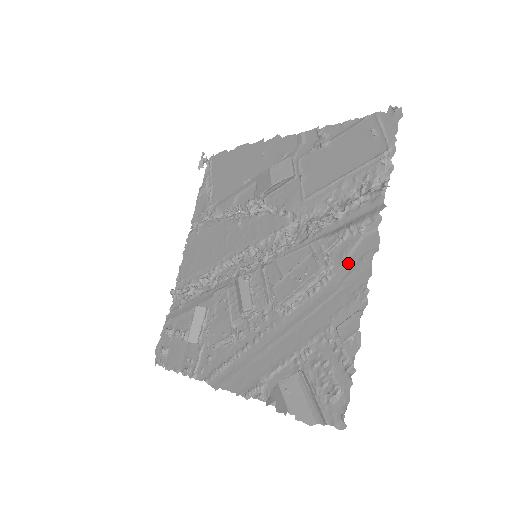
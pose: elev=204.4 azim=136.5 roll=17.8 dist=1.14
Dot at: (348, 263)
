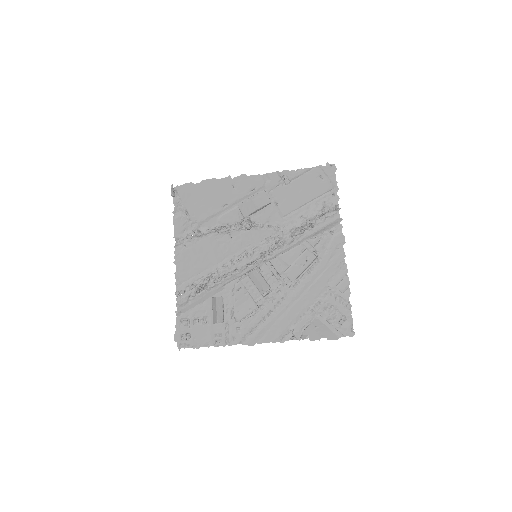
Dot at: (329, 252)
